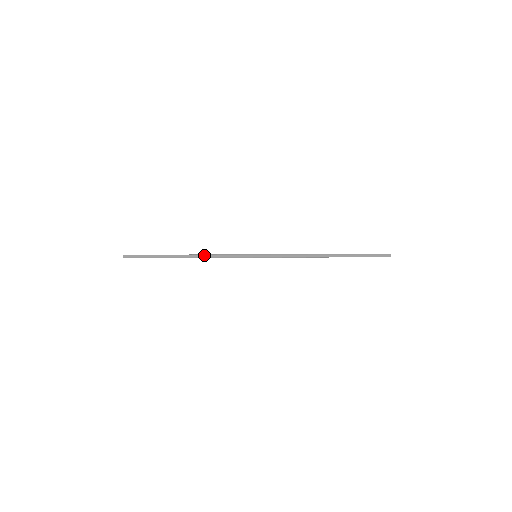
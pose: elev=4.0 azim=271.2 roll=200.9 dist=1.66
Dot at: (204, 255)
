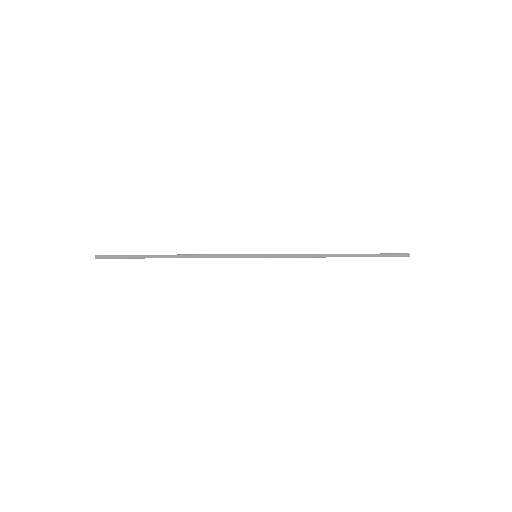
Dot at: (194, 256)
